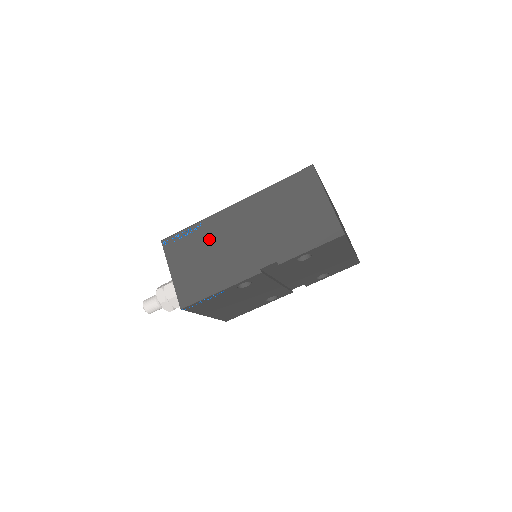
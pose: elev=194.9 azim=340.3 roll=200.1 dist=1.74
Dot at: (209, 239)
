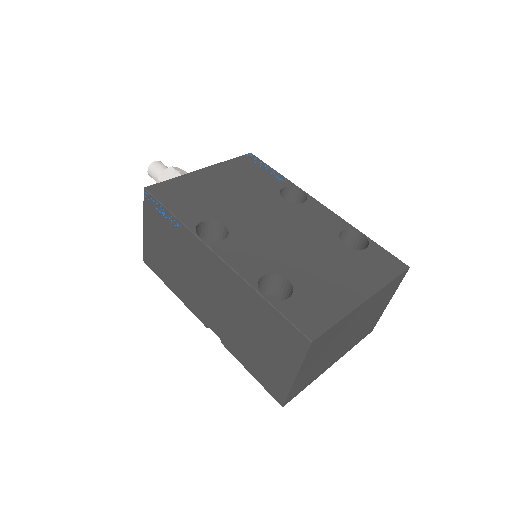
Dot at: (182, 249)
